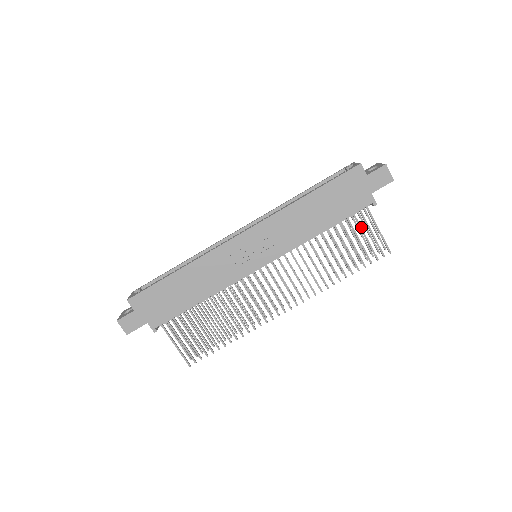
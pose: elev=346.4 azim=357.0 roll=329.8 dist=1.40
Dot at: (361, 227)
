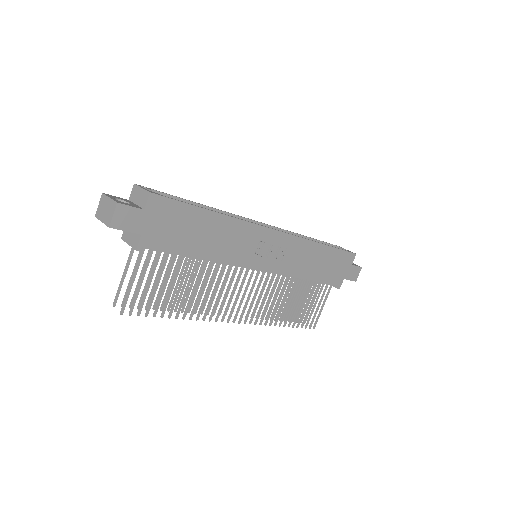
Dot at: occluded
